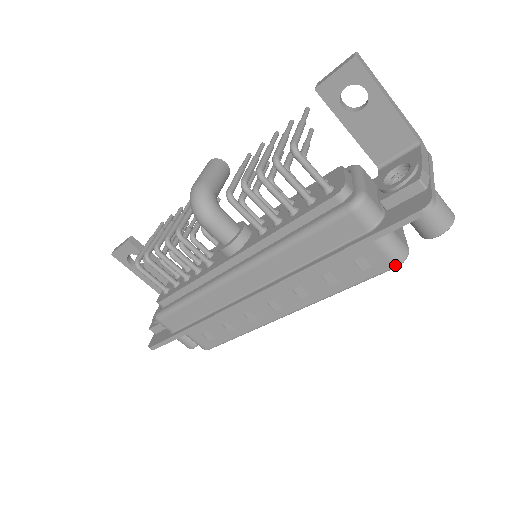
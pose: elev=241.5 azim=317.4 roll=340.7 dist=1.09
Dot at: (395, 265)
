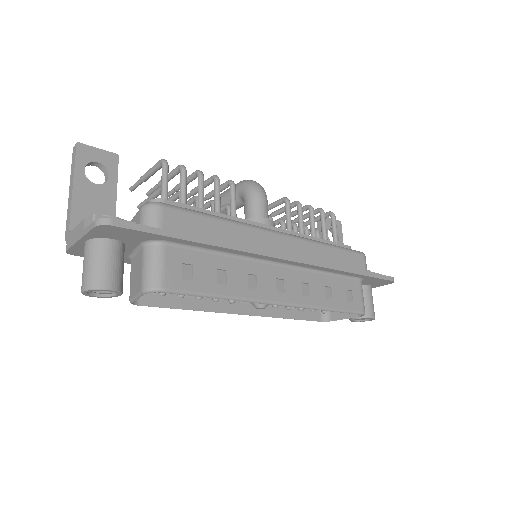
Dot at: (363, 311)
